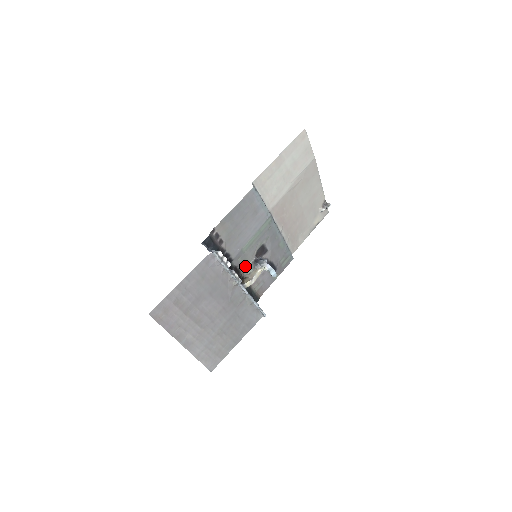
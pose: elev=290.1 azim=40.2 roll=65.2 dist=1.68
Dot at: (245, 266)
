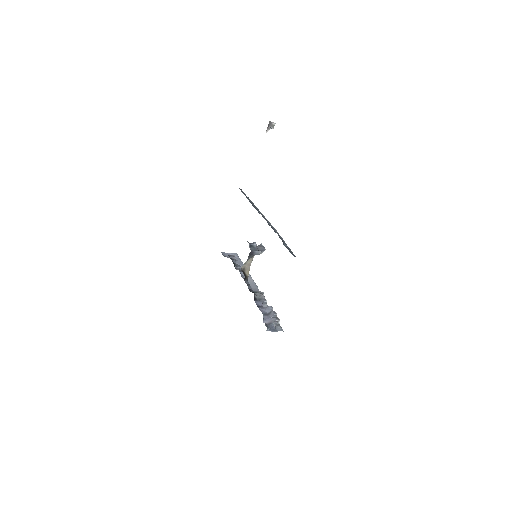
Dot at: occluded
